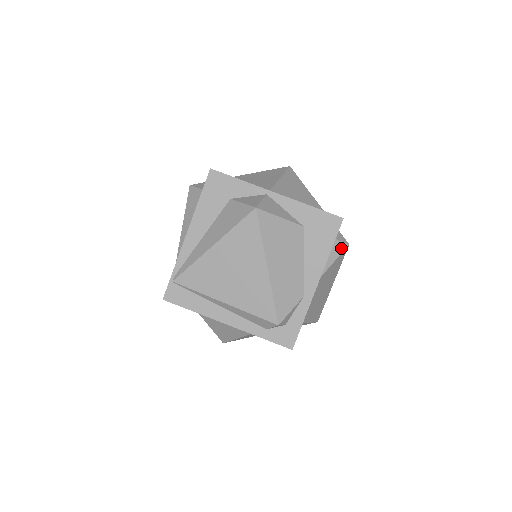
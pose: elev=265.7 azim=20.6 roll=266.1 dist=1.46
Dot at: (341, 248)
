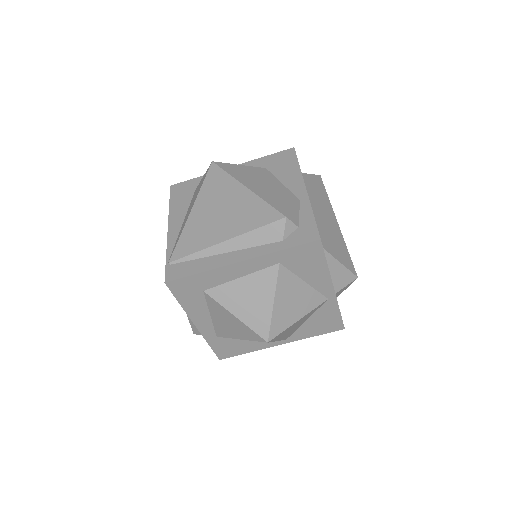
Dot at: (314, 177)
